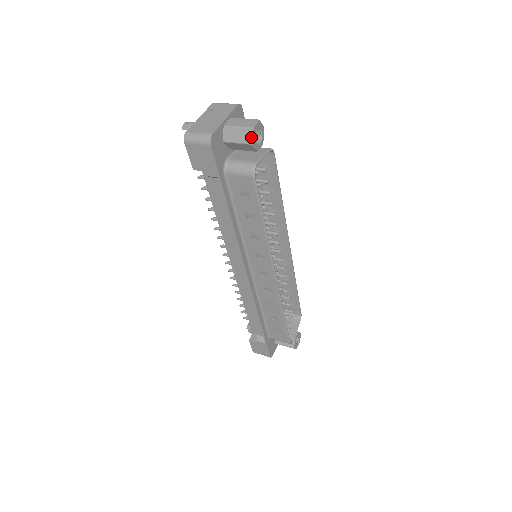
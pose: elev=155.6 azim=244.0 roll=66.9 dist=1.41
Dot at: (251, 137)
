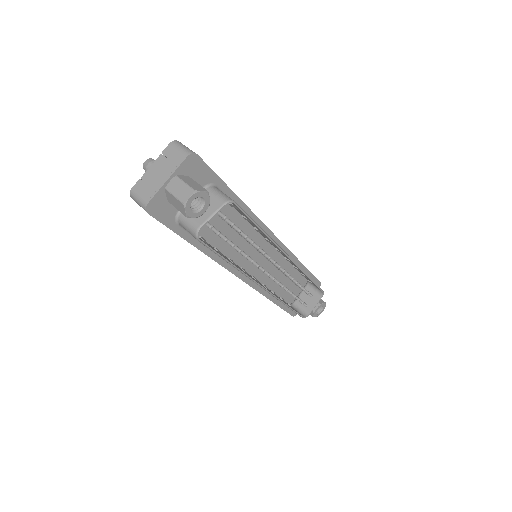
Dot at: (184, 211)
